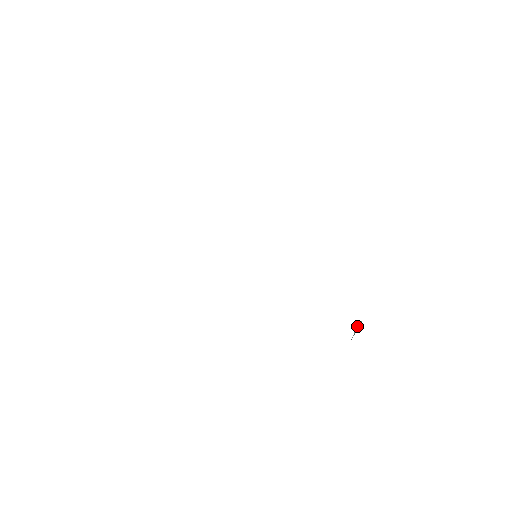
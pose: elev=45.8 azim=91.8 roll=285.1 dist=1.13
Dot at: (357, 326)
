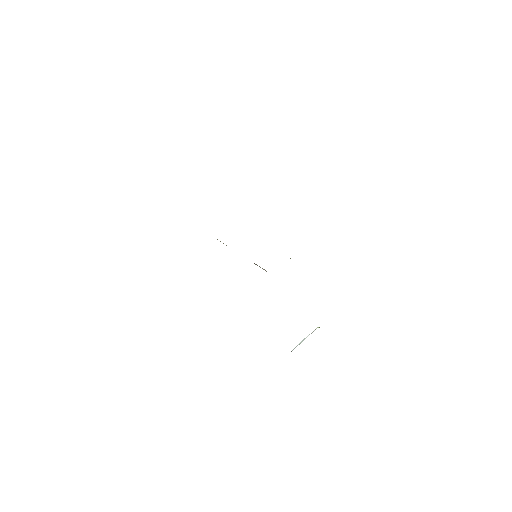
Dot at: (308, 335)
